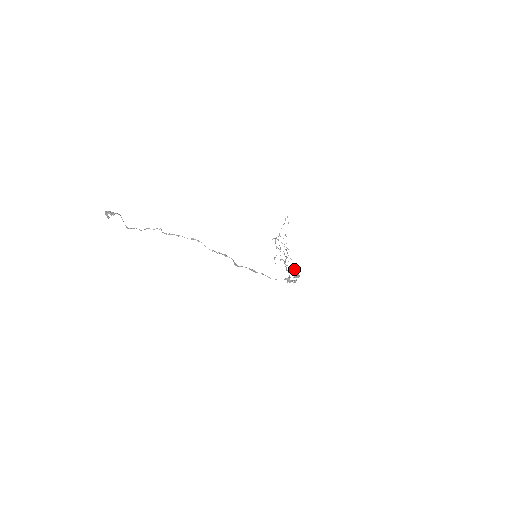
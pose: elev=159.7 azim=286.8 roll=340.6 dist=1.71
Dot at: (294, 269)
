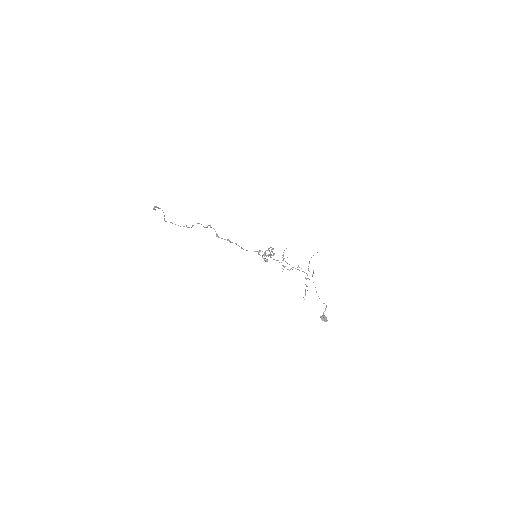
Dot at: (272, 249)
